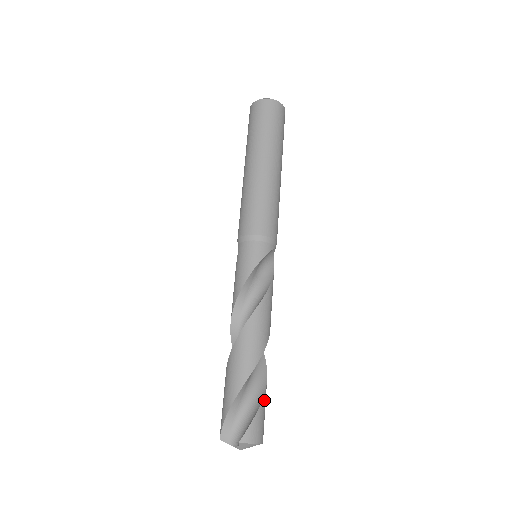
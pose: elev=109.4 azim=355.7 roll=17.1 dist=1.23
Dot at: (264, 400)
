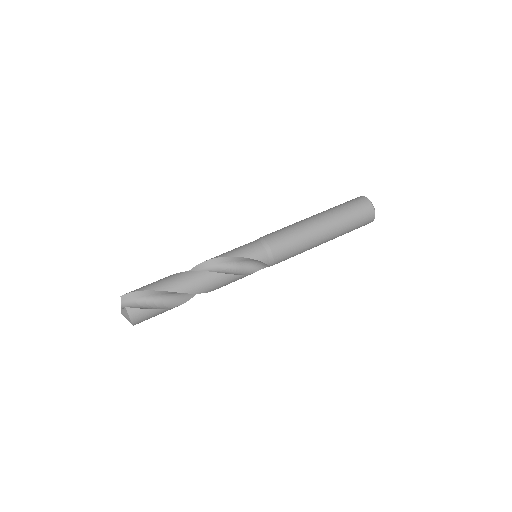
Dot at: (161, 311)
